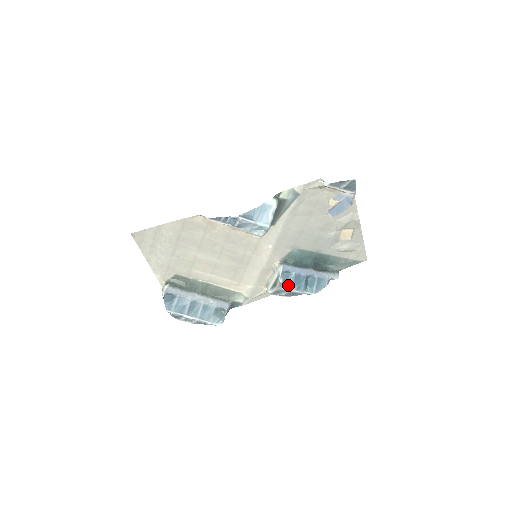
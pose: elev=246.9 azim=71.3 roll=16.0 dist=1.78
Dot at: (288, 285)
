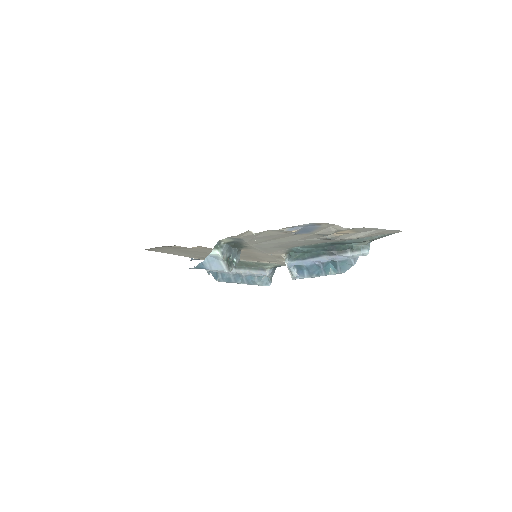
Dot at: (304, 275)
